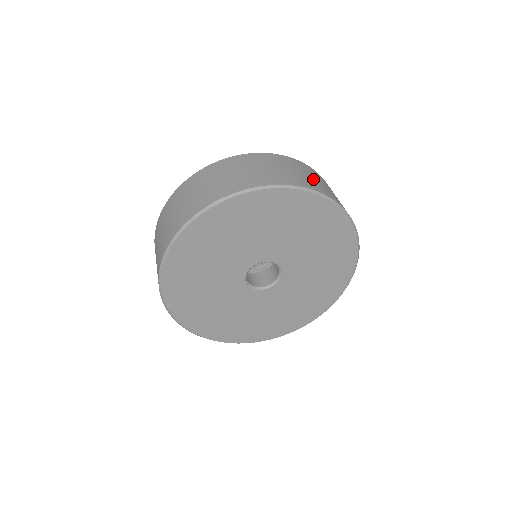
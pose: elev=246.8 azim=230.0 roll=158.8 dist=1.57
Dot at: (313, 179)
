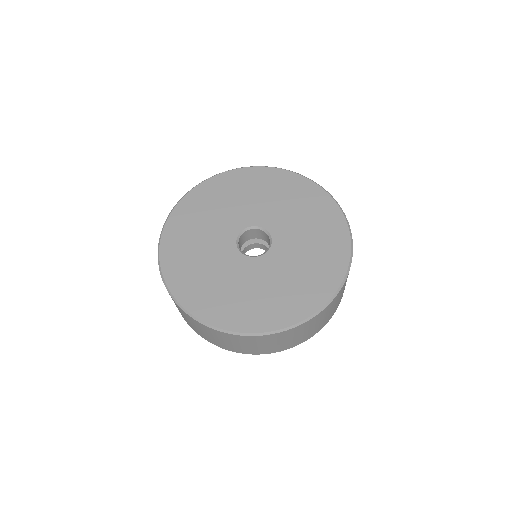
Dot at: occluded
